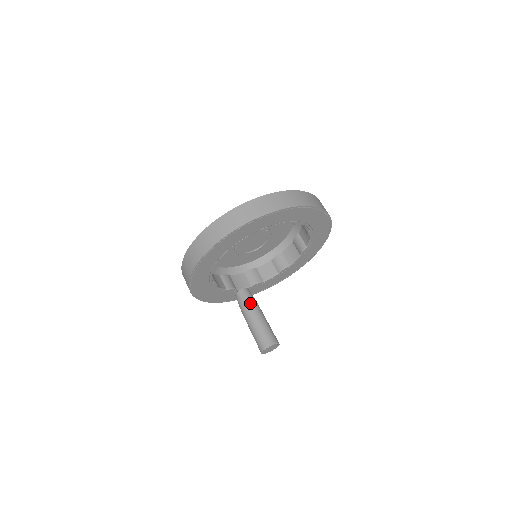
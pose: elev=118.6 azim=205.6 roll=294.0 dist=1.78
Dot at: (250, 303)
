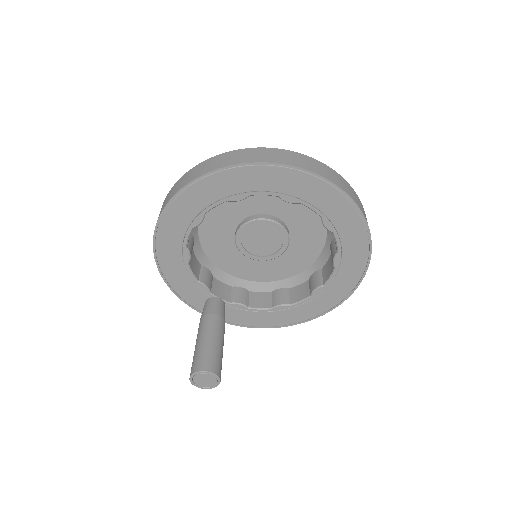
Dot at: (216, 314)
